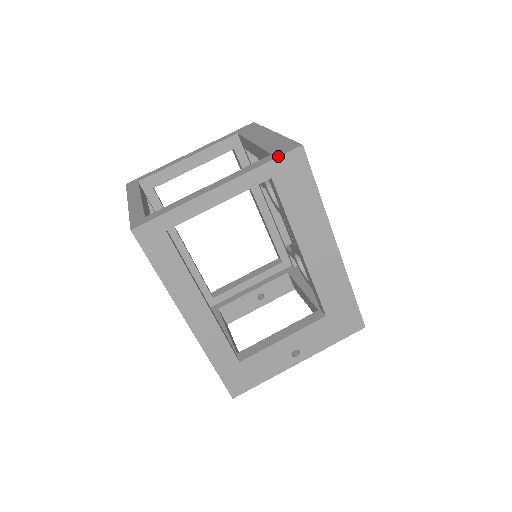
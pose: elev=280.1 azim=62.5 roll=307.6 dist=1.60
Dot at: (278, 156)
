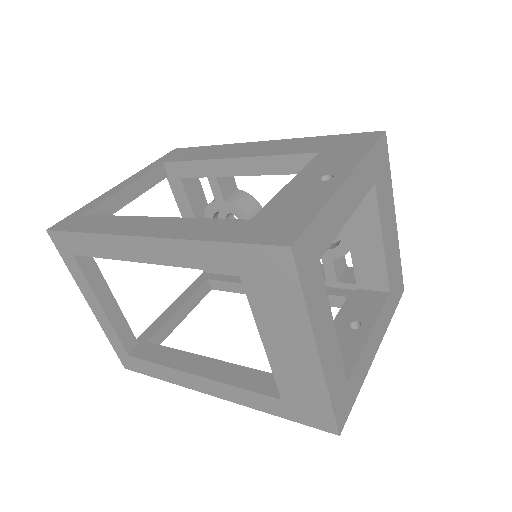
Dot at: (160, 159)
